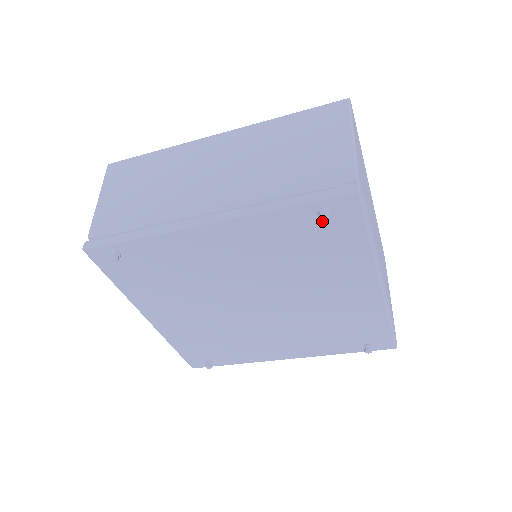
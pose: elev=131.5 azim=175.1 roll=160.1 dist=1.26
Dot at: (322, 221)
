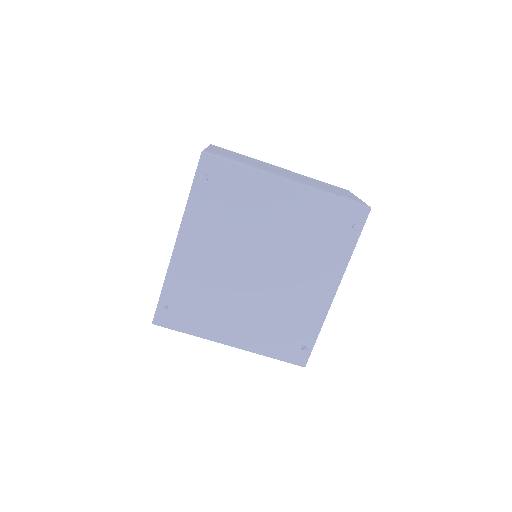
Dot at: (211, 182)
